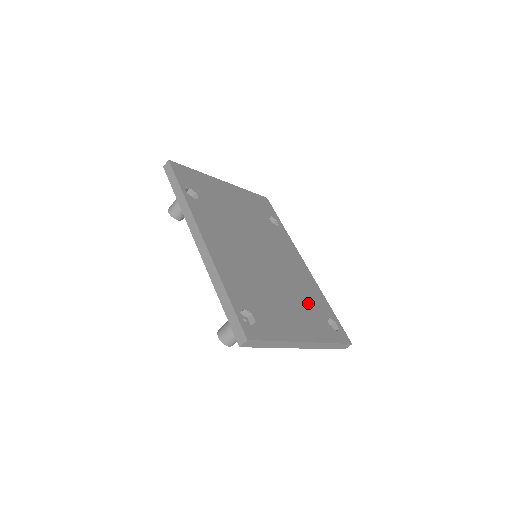
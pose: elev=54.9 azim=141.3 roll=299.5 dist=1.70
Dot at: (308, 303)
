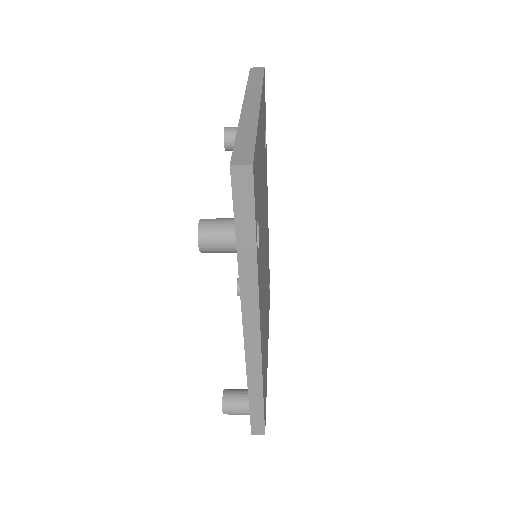
Dot at: occluded
